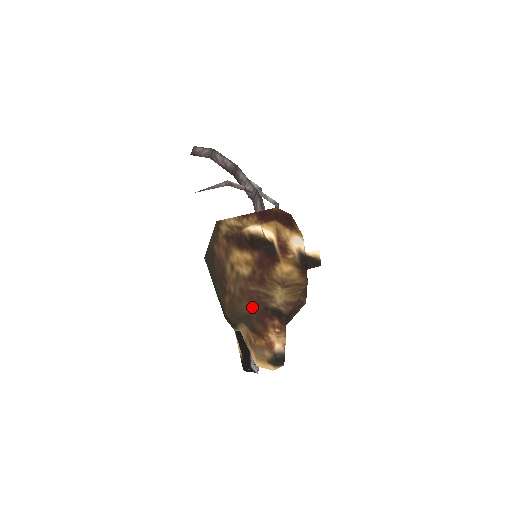
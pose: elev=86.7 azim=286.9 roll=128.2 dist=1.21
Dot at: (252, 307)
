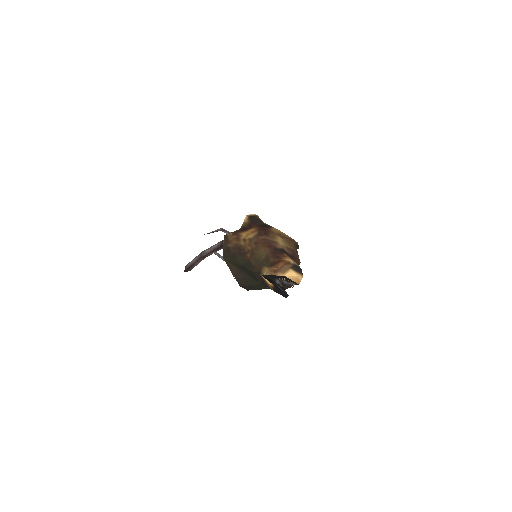
Dot at: (266, 250)
